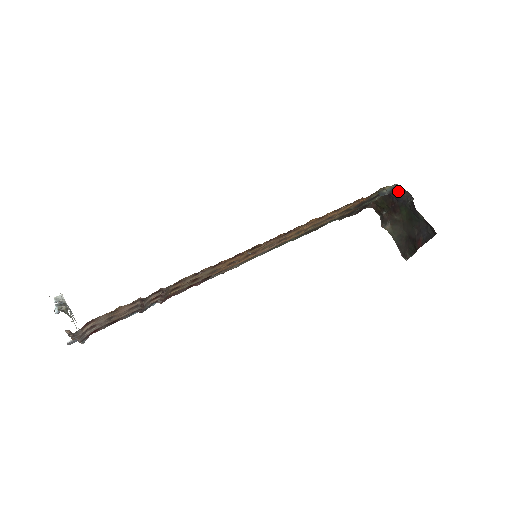
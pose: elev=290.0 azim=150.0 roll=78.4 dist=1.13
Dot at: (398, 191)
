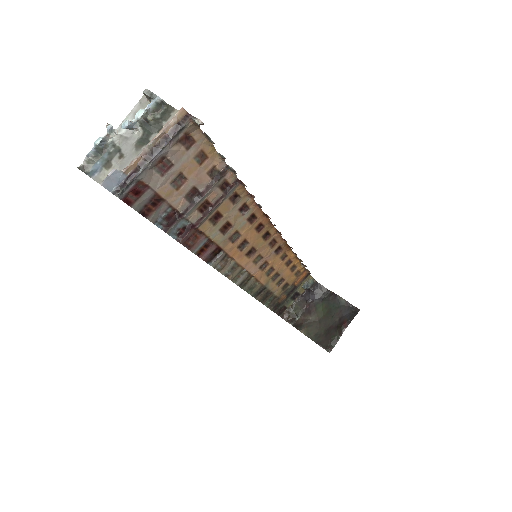
Dot at: (316, 287)
